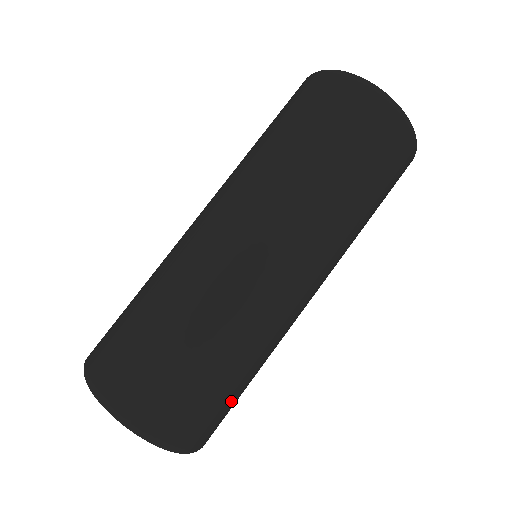
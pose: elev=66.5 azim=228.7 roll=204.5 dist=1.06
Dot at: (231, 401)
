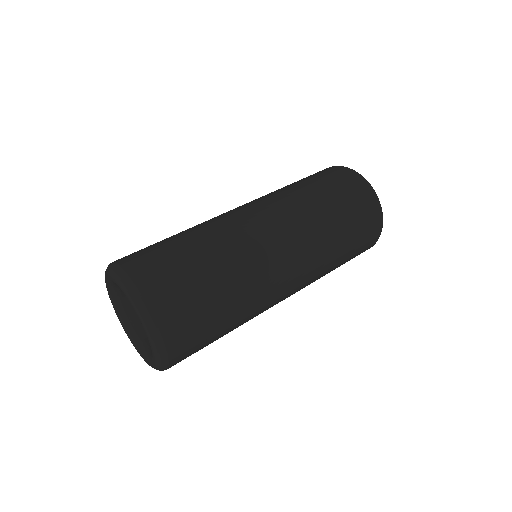
Dot at: (203, 308)
